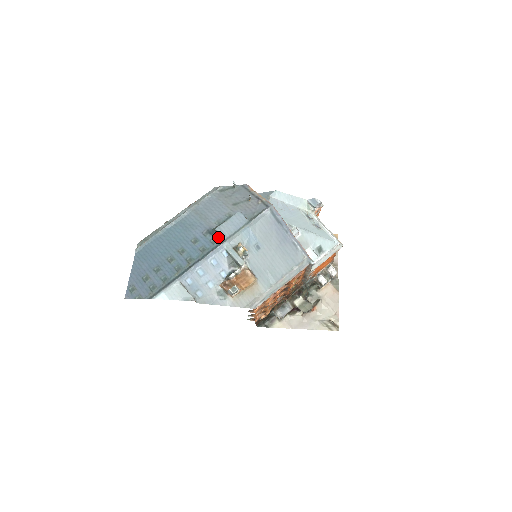
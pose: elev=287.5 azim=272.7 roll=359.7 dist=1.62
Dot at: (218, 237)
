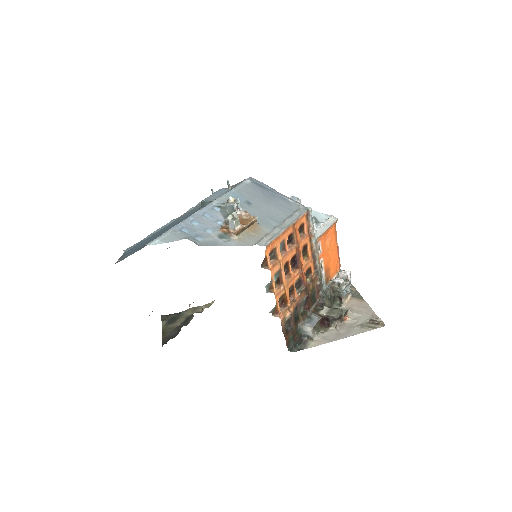
Dot at: (206, 204)
